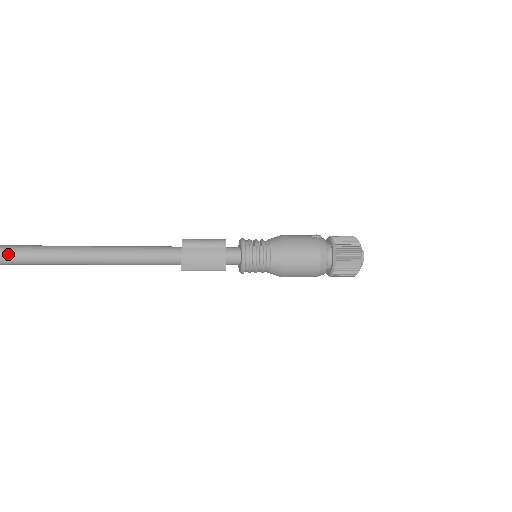
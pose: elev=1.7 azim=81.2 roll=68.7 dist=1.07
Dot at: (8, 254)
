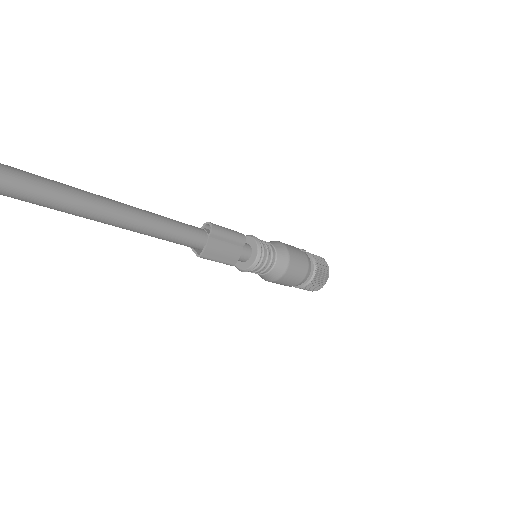
Dot at: (16, 183)
